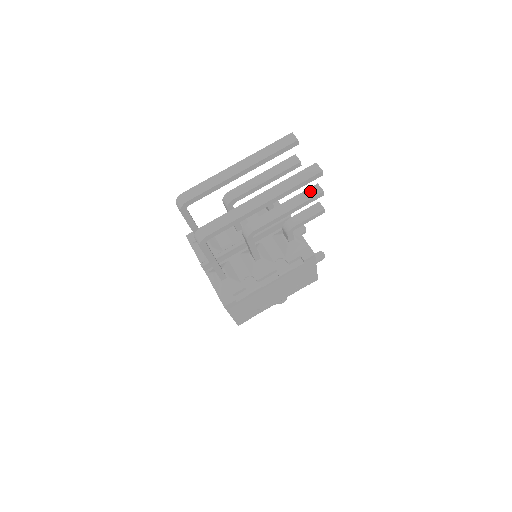
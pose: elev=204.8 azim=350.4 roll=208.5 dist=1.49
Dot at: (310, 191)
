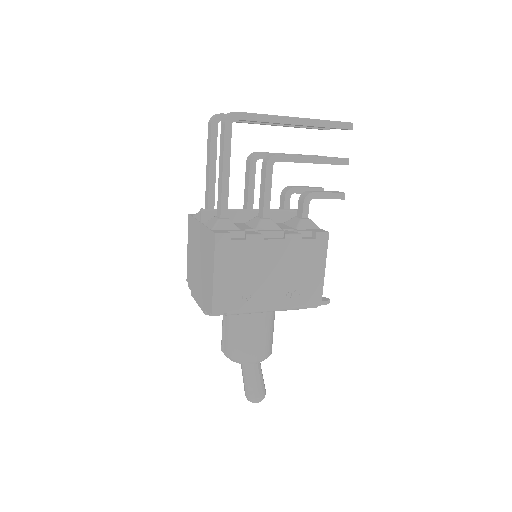
Dot at: (336, 157)
